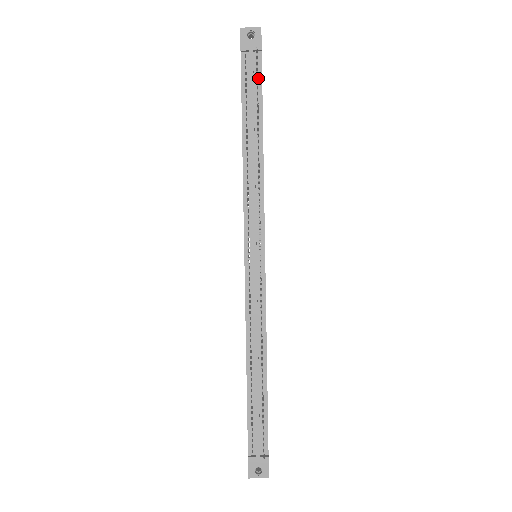
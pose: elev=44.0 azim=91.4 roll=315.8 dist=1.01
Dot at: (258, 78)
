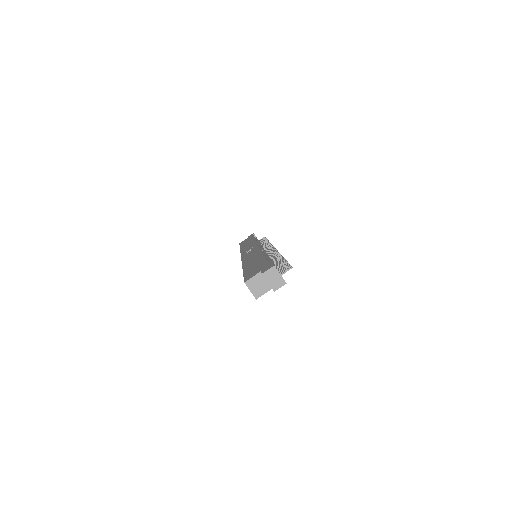
Dot at: occluded
